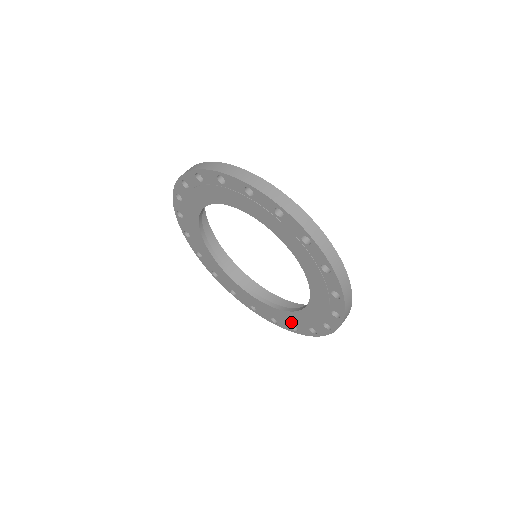
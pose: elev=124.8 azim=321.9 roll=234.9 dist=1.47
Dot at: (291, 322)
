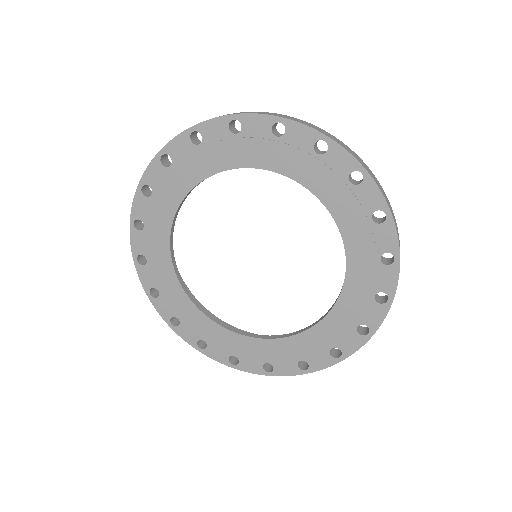
Dot at: (300, 354)
